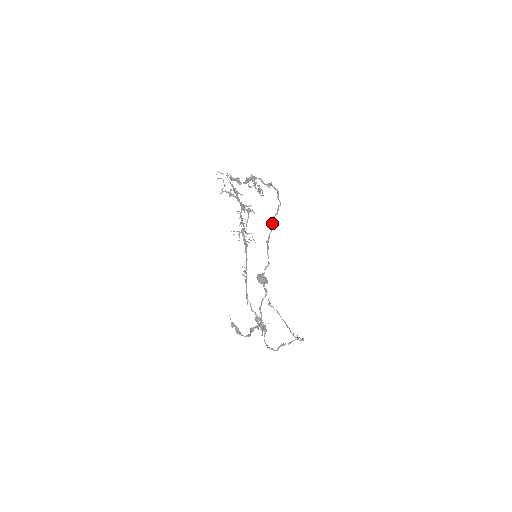
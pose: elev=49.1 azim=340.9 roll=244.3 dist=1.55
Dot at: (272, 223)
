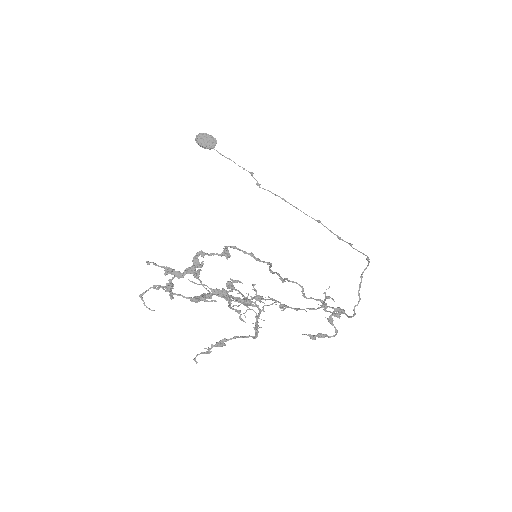
Dot at: (273, 273)
